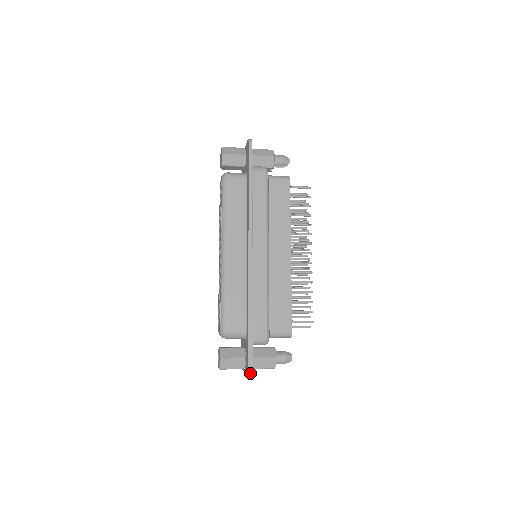
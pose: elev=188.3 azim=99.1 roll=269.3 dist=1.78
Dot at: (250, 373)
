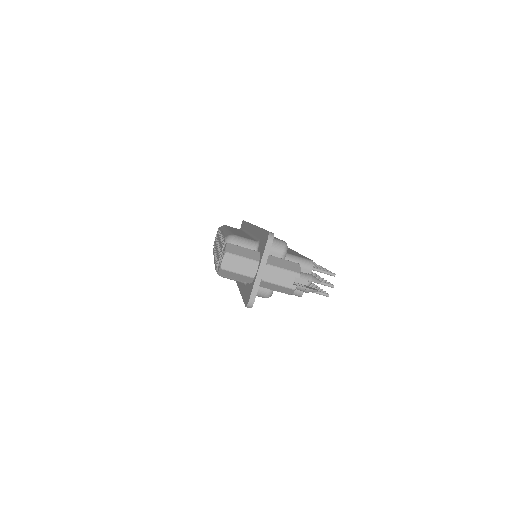
Dot at: (271, 240)
